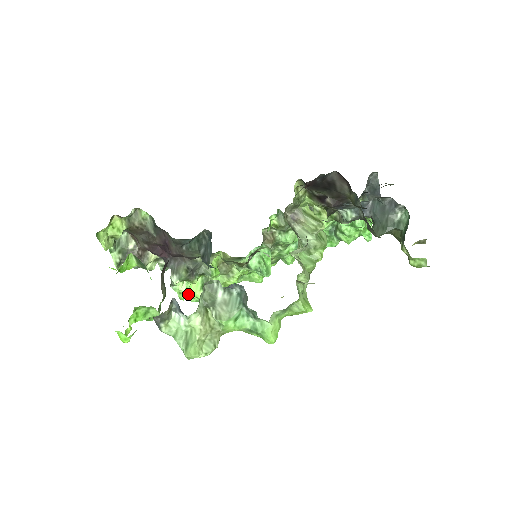
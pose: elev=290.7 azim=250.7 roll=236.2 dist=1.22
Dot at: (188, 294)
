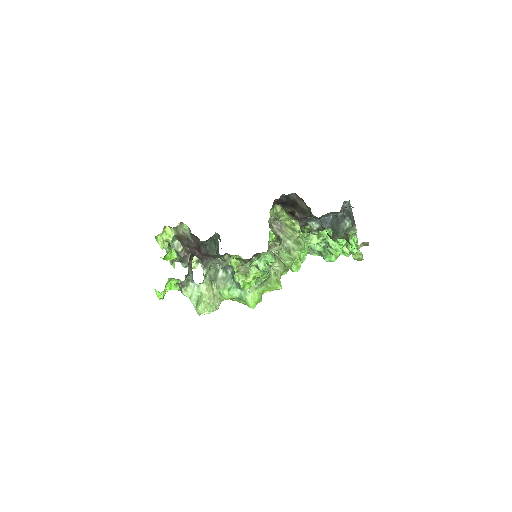
Dot at: occluded
